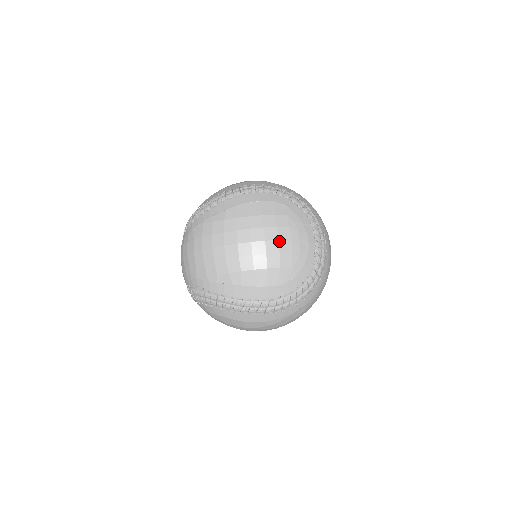
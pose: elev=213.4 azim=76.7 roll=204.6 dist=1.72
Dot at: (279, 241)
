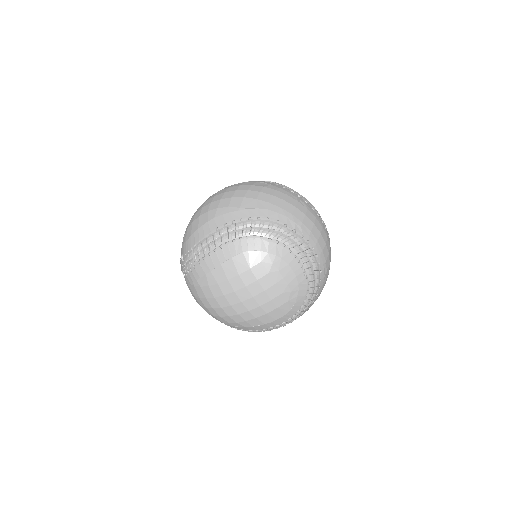
Dot at: (265, 291)
